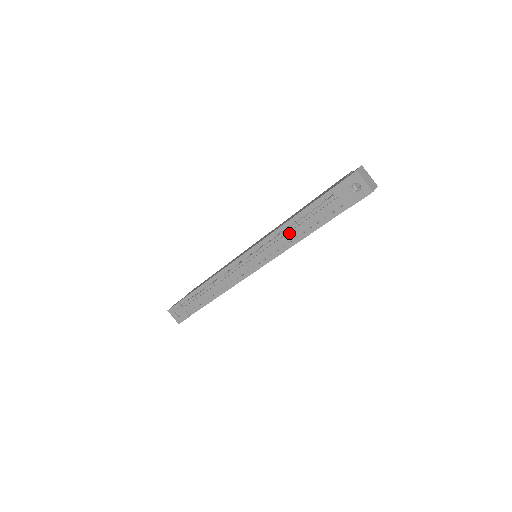
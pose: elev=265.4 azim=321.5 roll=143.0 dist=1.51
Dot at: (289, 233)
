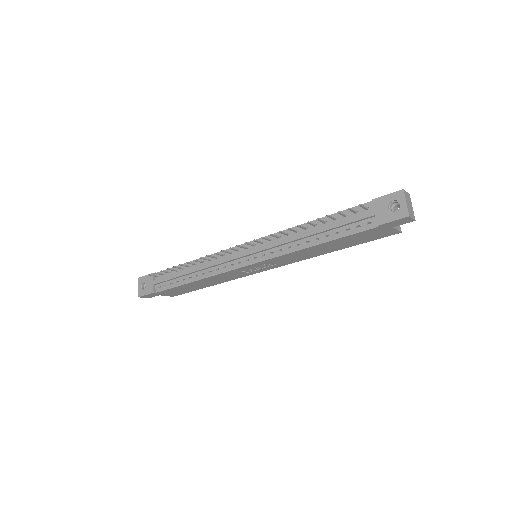
Dot at: (303, 233)
